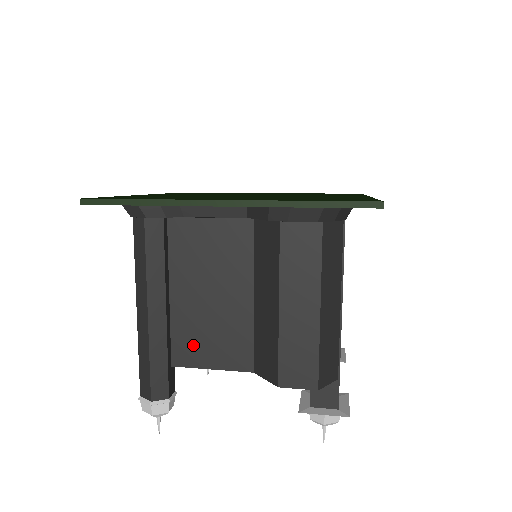
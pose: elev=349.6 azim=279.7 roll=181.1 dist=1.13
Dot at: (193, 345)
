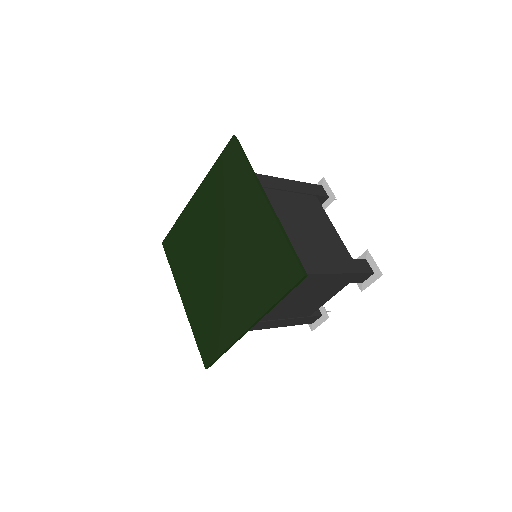
Dot at: occluded
